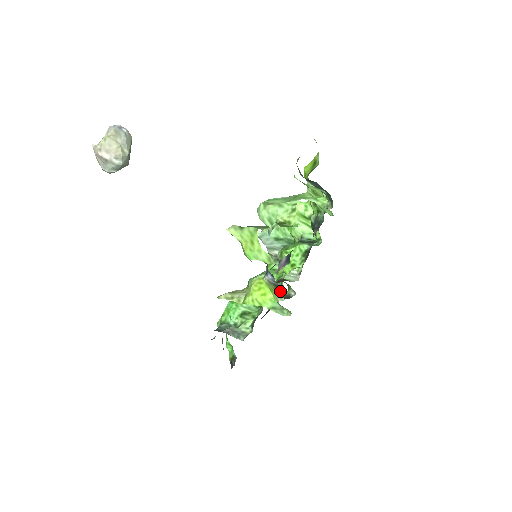
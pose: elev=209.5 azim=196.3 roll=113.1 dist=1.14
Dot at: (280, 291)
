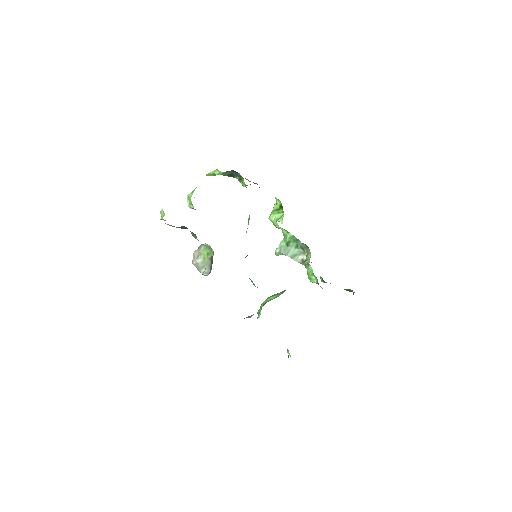
Dot at: occluded
